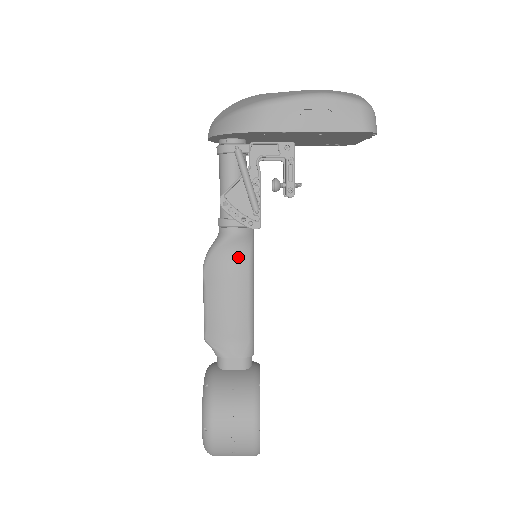
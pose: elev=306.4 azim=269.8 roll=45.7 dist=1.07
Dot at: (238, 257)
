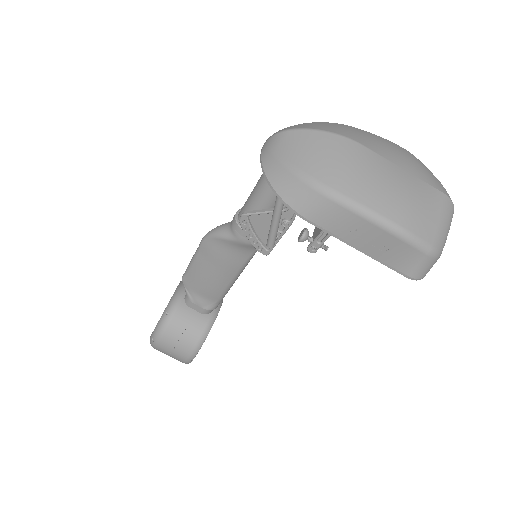
Dot at: (237, 254)
